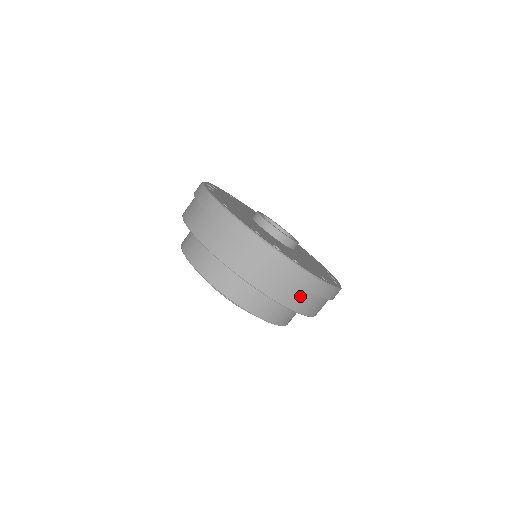
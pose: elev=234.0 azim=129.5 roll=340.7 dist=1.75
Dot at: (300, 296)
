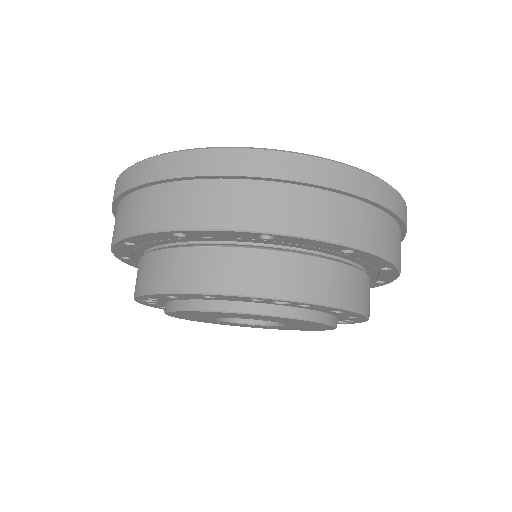
Dot at: (321, 208)
